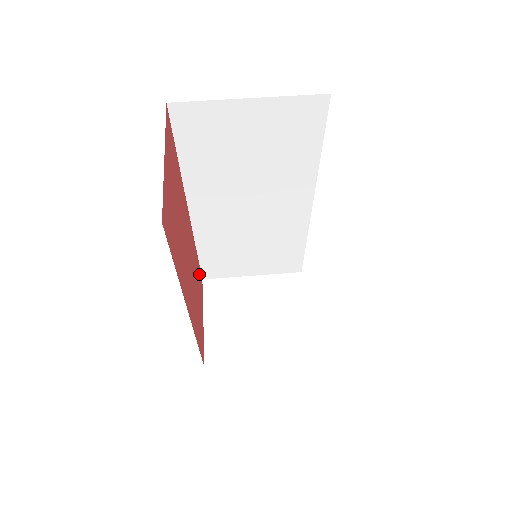
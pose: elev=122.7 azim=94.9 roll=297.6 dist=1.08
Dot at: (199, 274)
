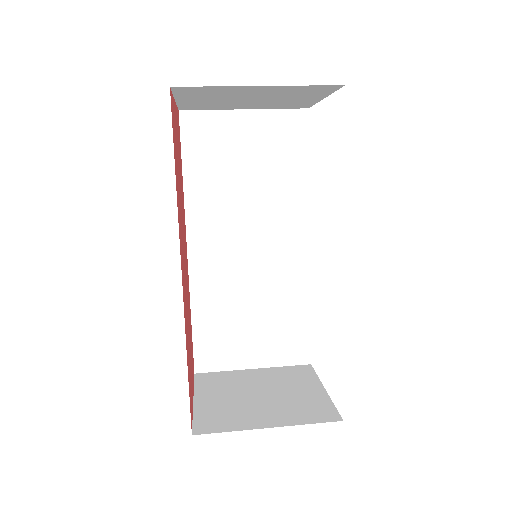
Dot at: (192, 346)
